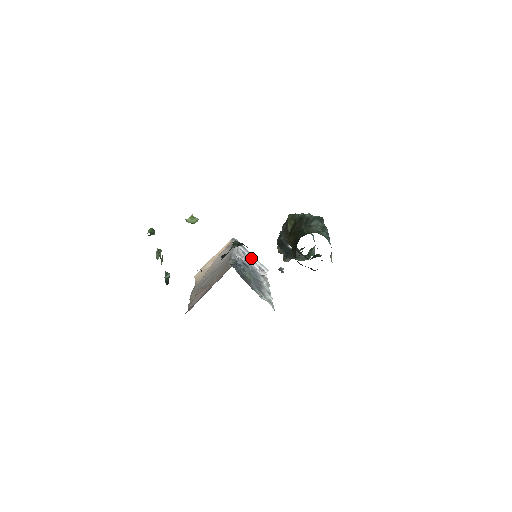
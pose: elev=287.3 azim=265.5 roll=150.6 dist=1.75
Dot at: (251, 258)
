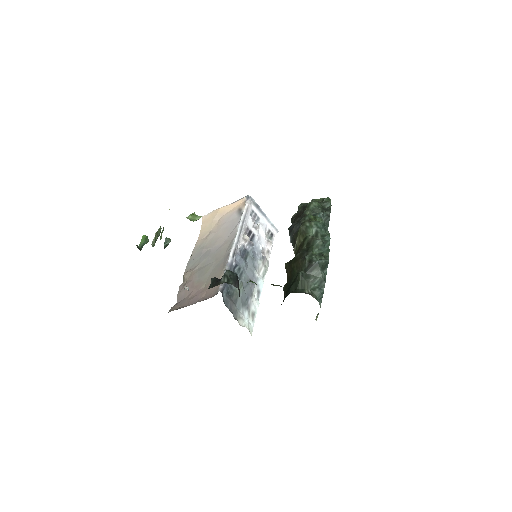
Dot at: (262, 220)
